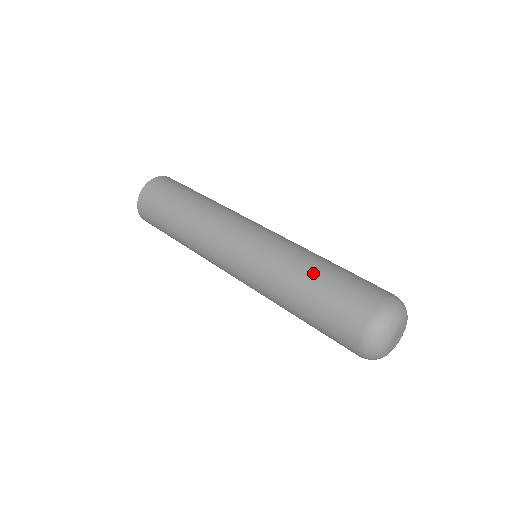
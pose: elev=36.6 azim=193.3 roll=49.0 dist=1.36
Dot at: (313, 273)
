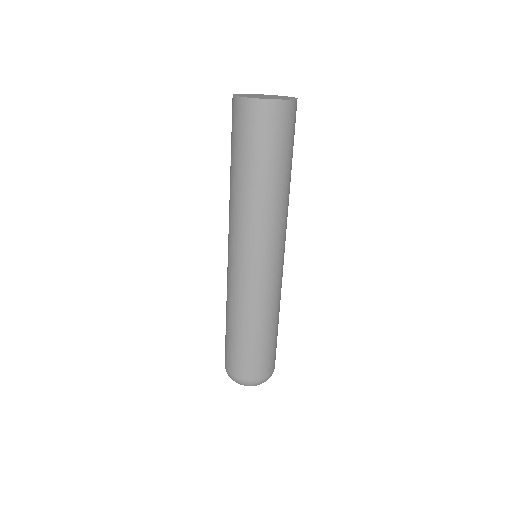
Dot at: (226, 321)
